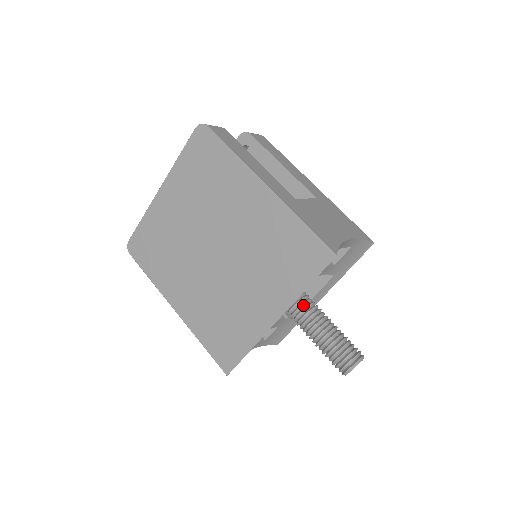
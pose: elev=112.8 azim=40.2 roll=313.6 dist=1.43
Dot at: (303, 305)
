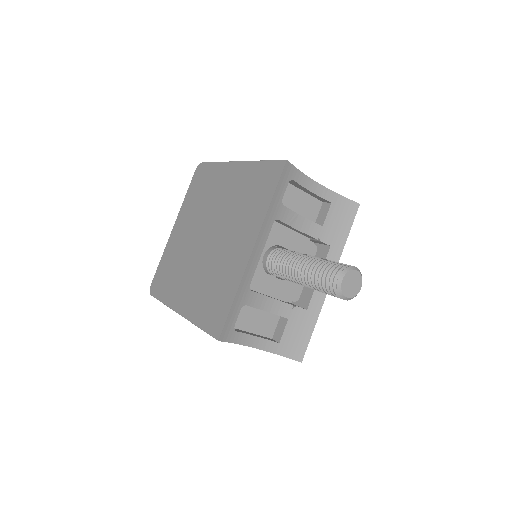
Dot at: (291, 254)
